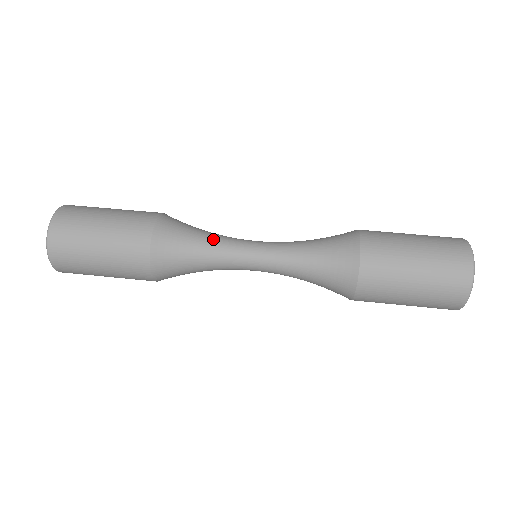
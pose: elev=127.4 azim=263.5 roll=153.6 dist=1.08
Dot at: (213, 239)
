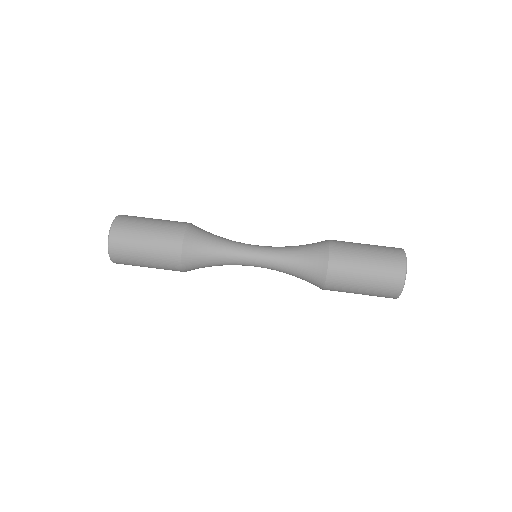
Dot at: (225, 246)
